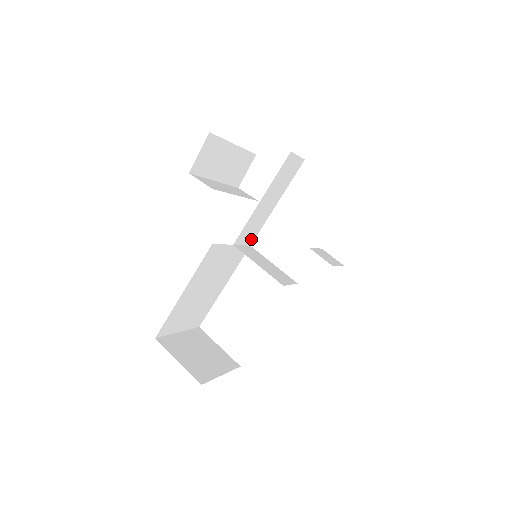
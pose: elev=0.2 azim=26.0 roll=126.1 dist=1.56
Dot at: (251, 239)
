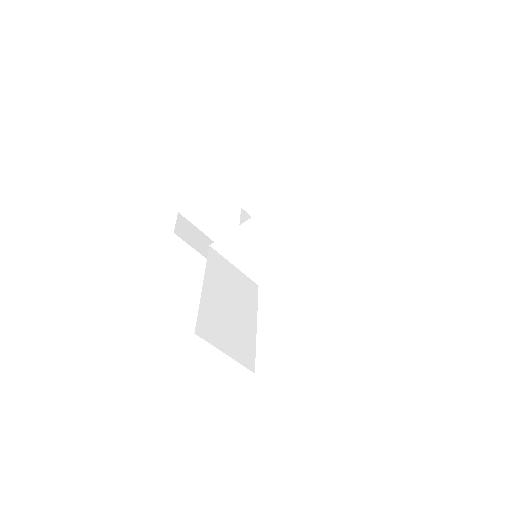
Dot at: occluded
